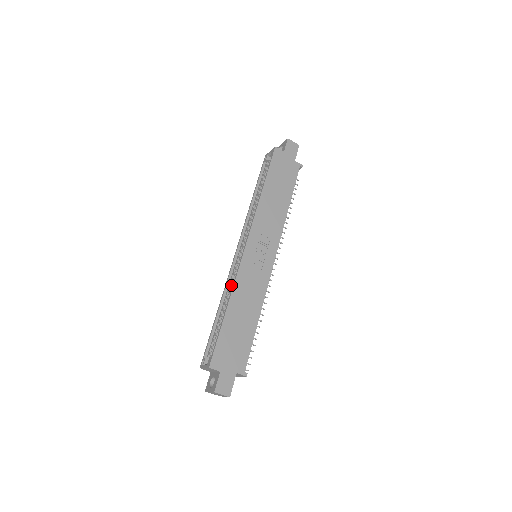
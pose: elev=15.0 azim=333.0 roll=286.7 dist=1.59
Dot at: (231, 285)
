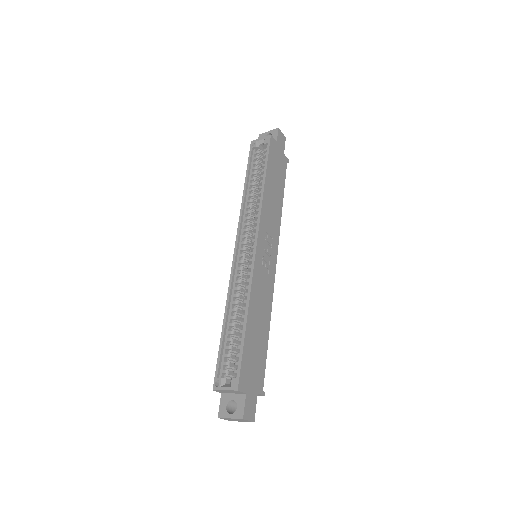
Dot at: (238, 289)
